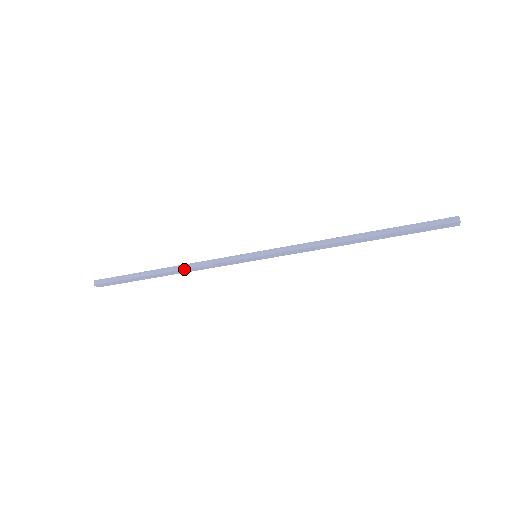
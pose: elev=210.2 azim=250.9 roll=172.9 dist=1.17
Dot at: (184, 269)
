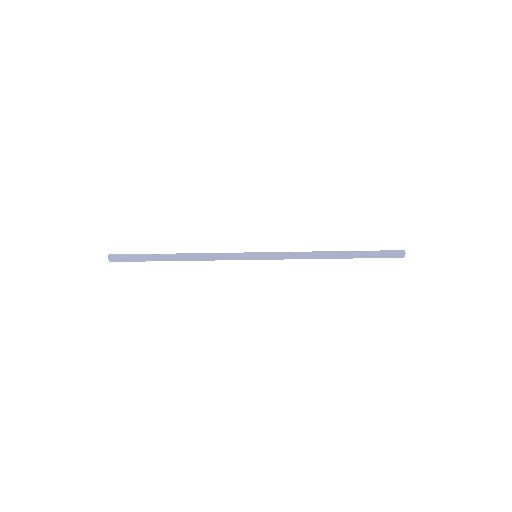
Dot at: (195, 256)
